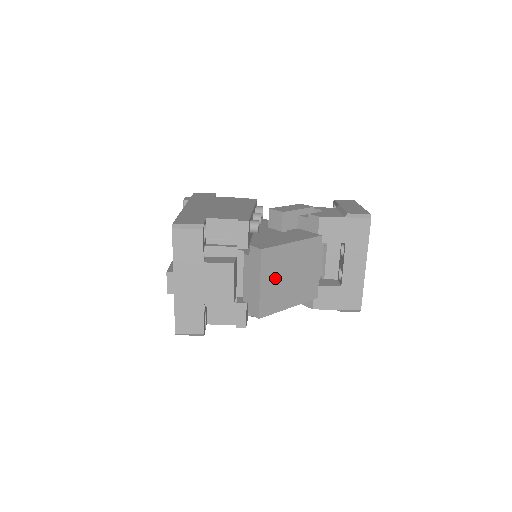
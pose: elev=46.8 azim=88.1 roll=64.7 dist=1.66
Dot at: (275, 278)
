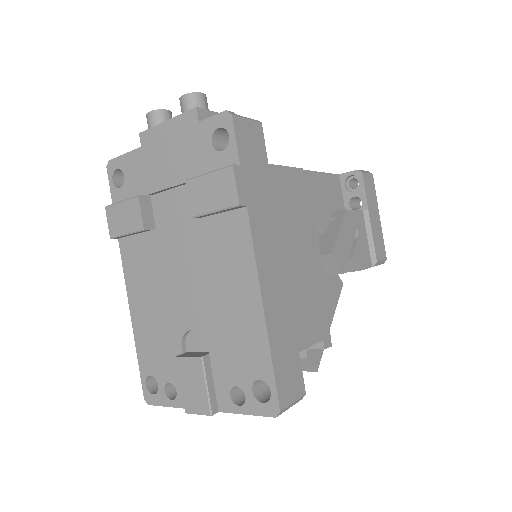
Dot at: occluded
